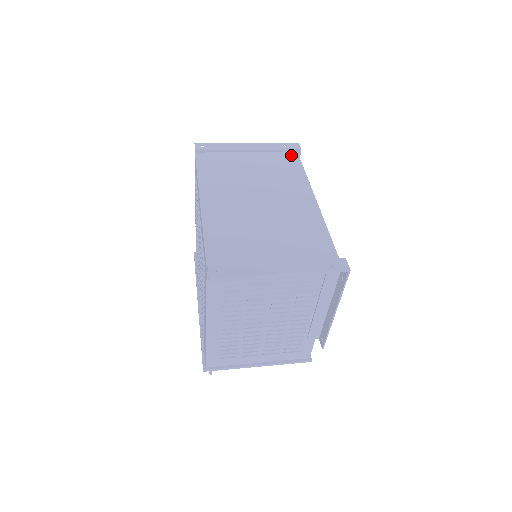
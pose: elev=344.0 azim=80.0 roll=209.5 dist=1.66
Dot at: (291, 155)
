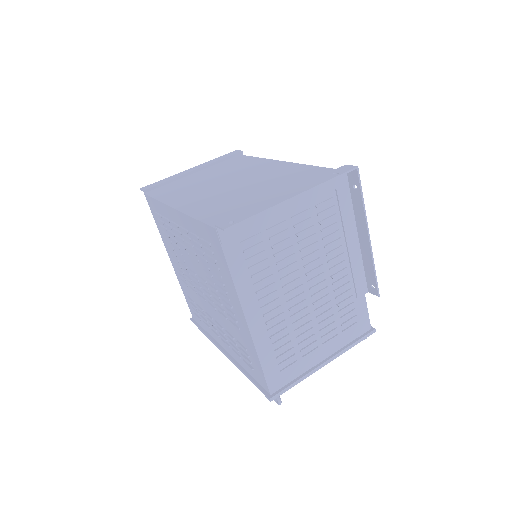
Dot at: (236, 158)
